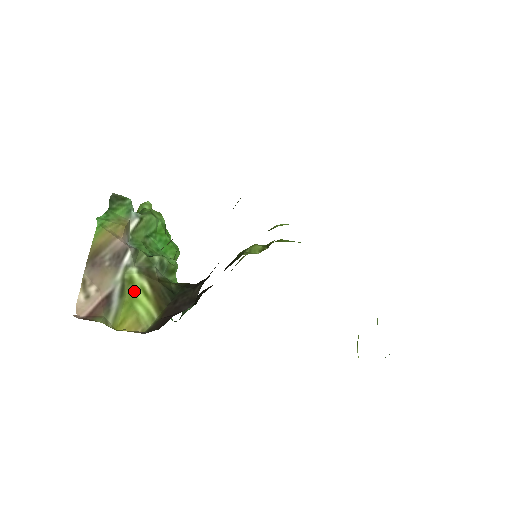
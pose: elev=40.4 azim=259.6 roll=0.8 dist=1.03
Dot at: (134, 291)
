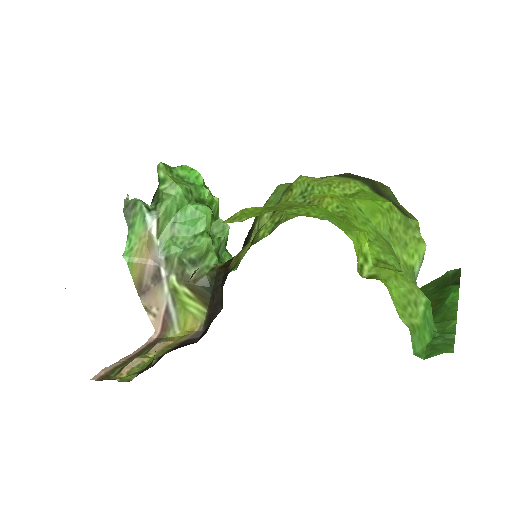
Dot at: (181, 298)
